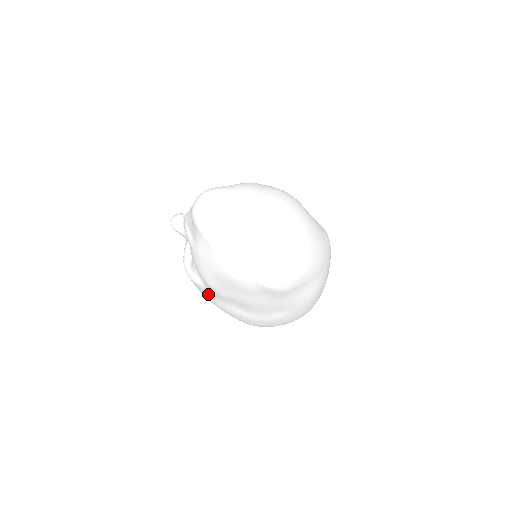
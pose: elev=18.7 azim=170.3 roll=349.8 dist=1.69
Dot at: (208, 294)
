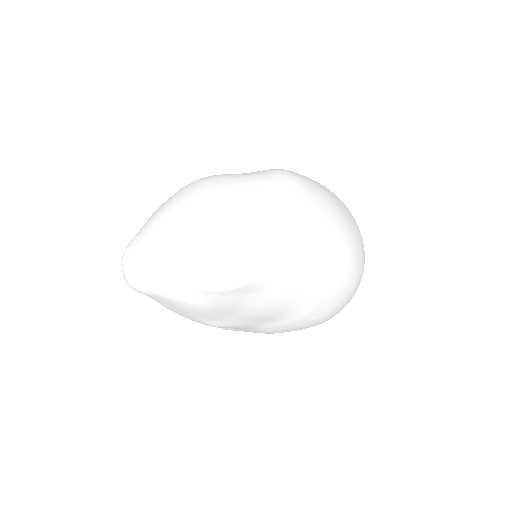
Dot at: occluded
